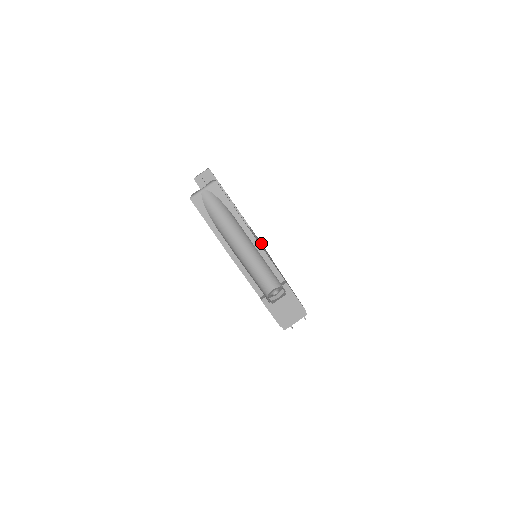
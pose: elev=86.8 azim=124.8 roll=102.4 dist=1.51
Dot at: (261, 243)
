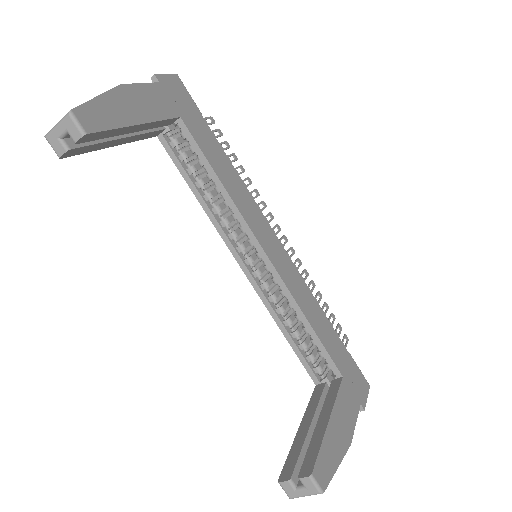
Dot at: (201, 119)
